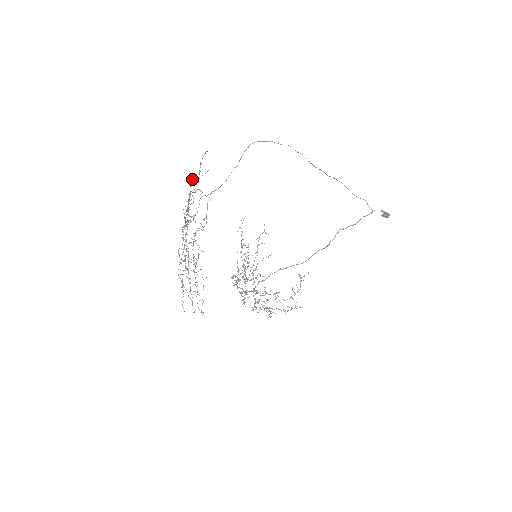
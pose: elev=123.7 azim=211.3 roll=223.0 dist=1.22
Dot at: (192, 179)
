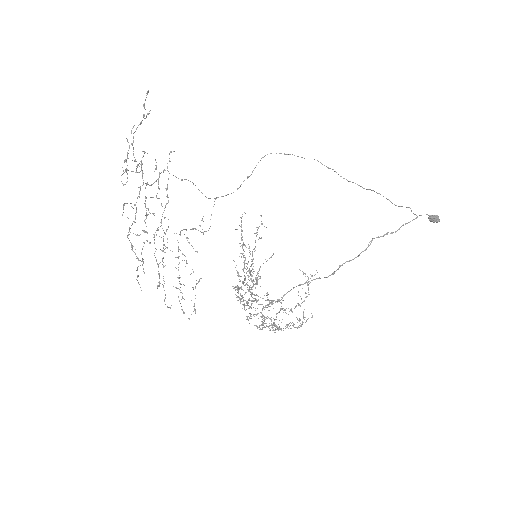
Dot at: occluded
